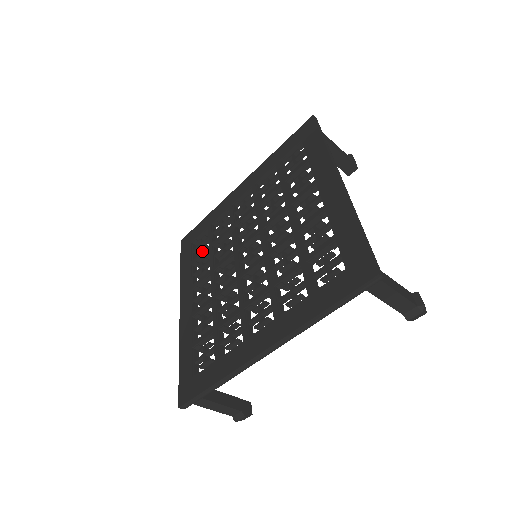
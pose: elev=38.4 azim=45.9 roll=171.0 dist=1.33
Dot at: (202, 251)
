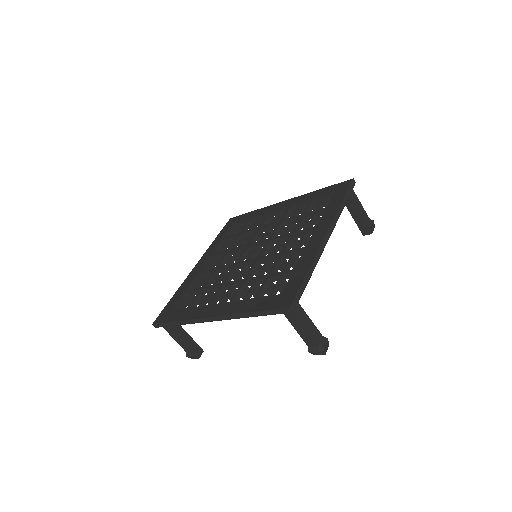
Dot at: (195, 296)
